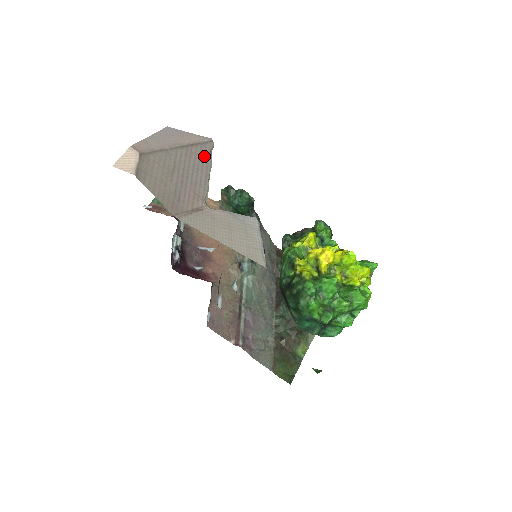
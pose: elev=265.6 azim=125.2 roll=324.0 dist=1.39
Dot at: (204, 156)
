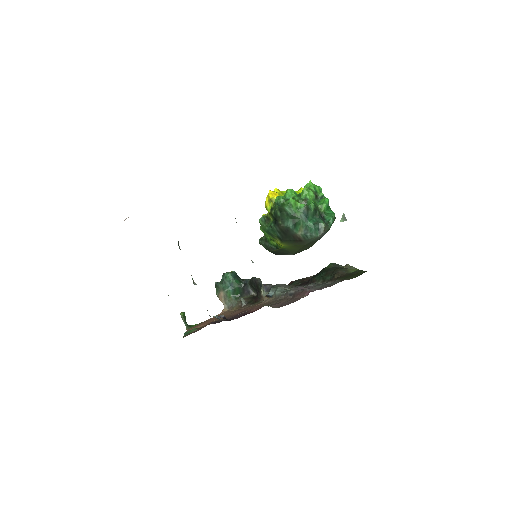
Dot at: occluded
